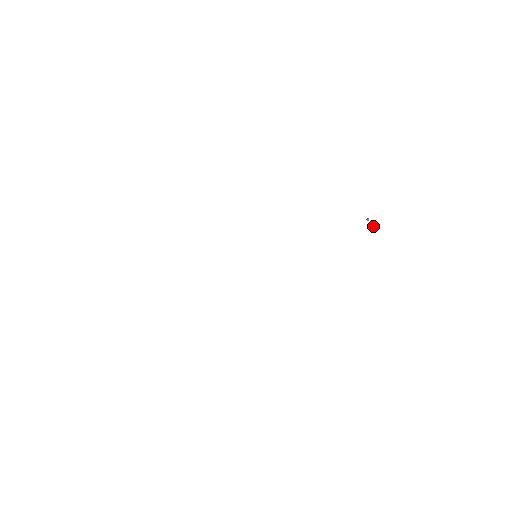
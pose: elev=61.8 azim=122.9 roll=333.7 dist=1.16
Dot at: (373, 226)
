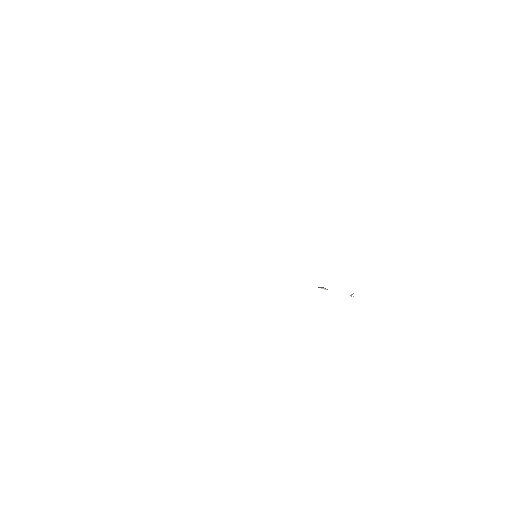
Dot at: occluded
